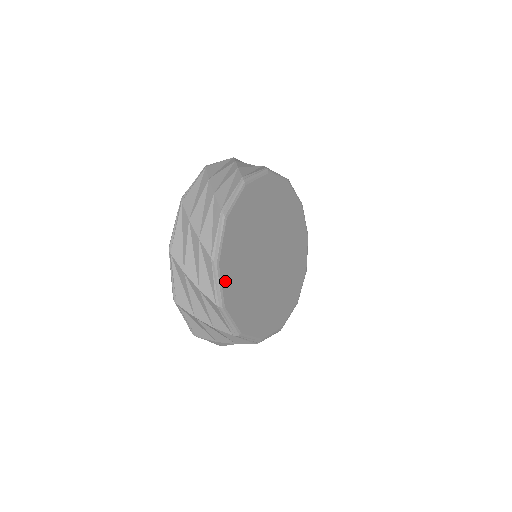
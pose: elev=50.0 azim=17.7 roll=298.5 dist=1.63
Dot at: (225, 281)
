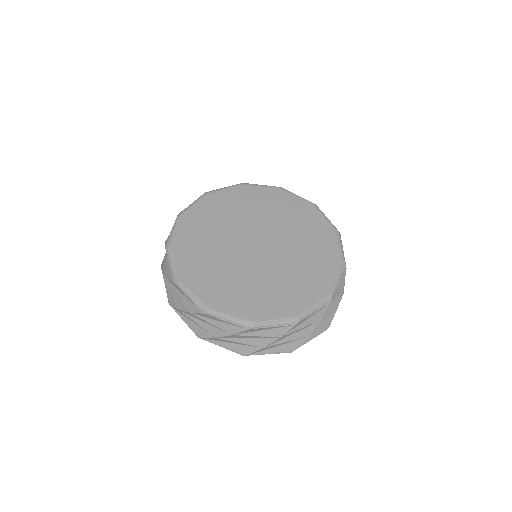
Dot at: (198, 291)
